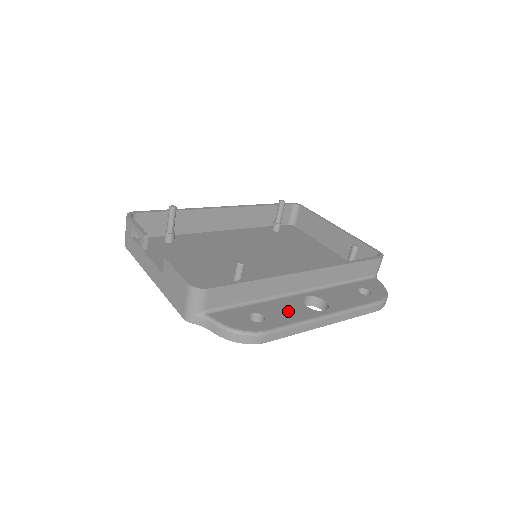
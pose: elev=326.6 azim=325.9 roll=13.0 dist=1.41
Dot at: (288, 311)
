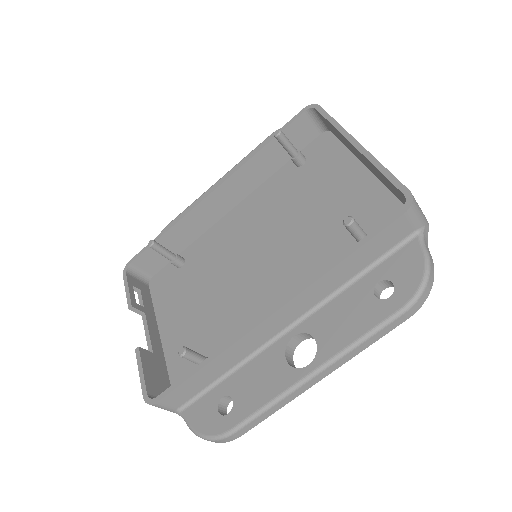
Dot at: (261, 381)
